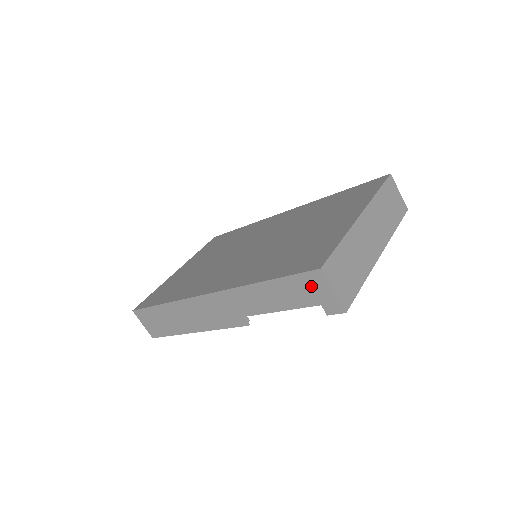
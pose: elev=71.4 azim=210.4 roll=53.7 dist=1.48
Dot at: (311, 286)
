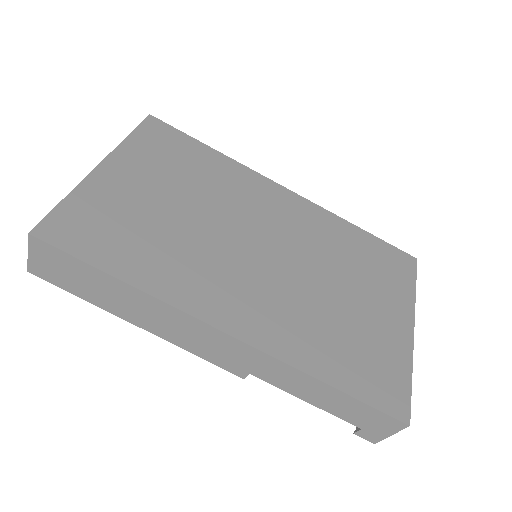
Dot at: (377, 421)
